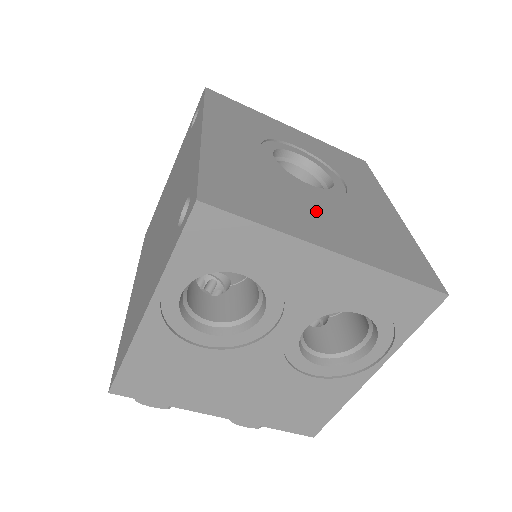
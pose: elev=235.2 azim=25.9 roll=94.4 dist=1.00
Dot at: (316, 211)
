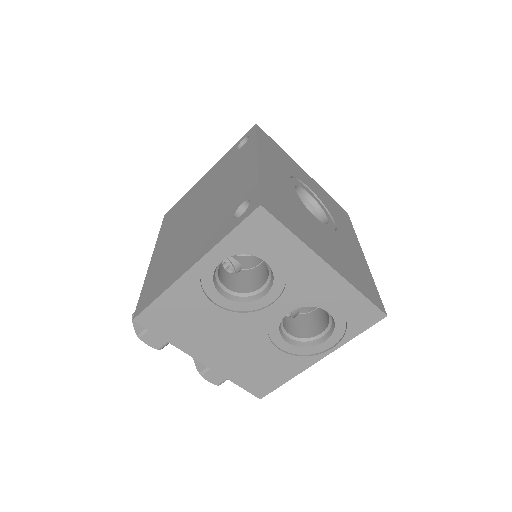
Dot at: (320, 236)
